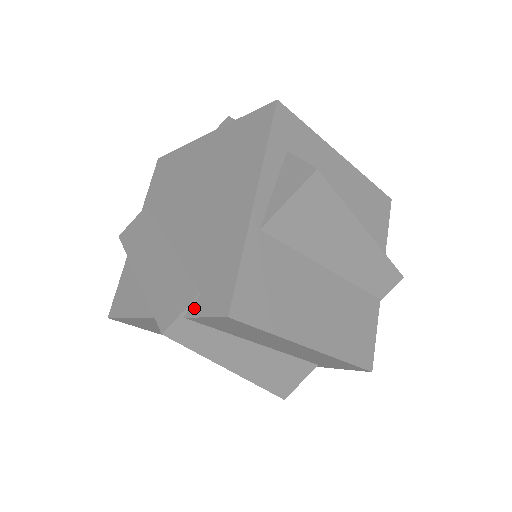
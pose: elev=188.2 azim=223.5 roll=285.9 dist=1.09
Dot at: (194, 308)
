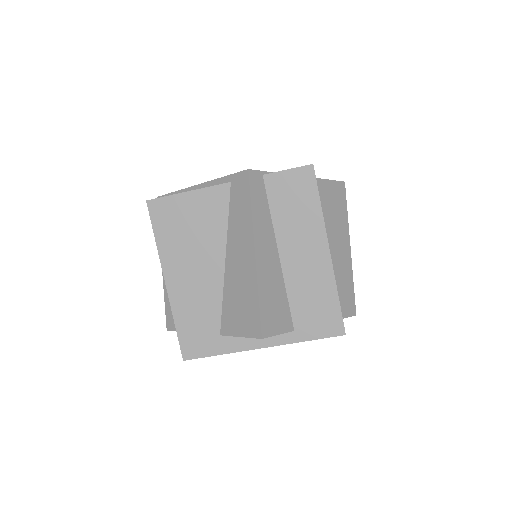
Dot at: (274, 173)
